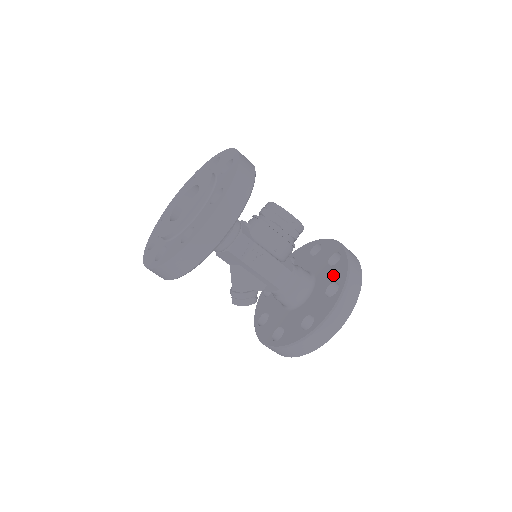
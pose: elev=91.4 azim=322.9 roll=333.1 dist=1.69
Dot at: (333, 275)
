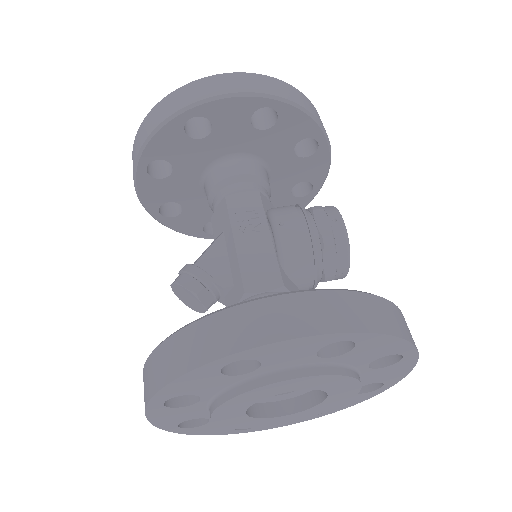
Dot at: occluded
